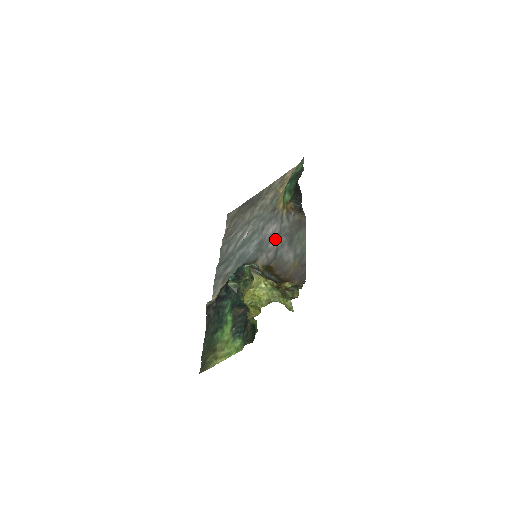
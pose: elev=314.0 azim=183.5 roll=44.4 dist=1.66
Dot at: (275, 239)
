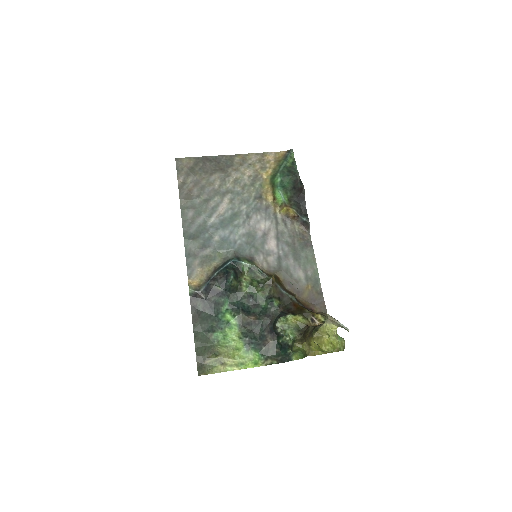
Dot at: (273, 242)
